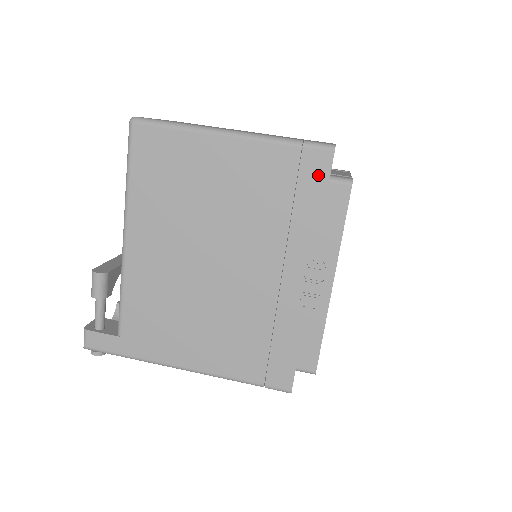
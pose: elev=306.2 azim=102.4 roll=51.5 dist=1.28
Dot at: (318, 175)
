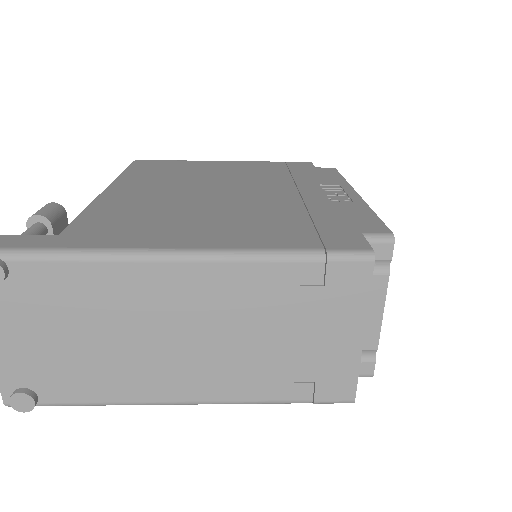
Dot at: (304, 166)
